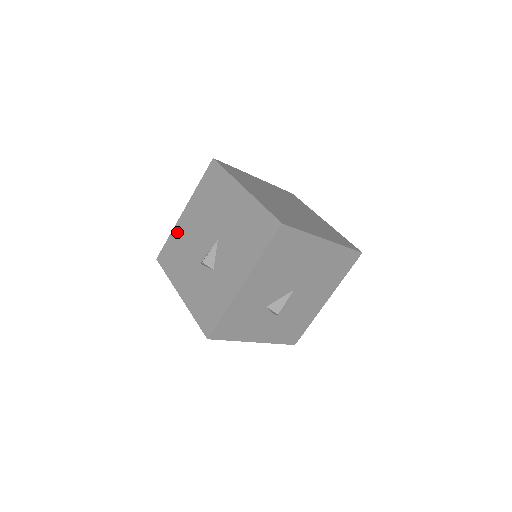
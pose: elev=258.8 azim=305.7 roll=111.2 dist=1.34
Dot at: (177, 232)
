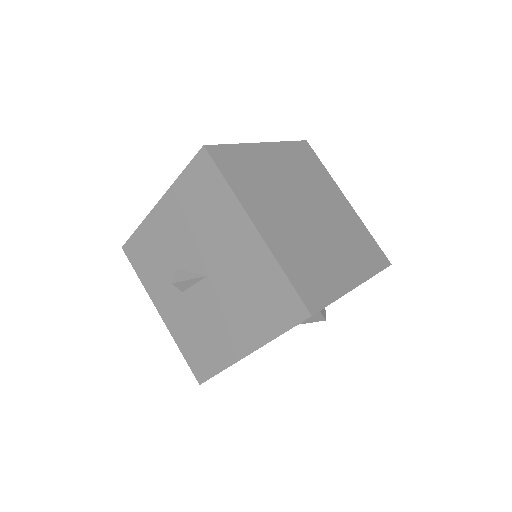
Dot at: occluded
